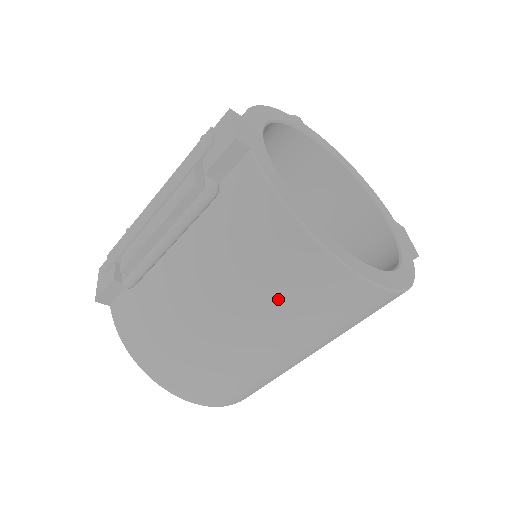
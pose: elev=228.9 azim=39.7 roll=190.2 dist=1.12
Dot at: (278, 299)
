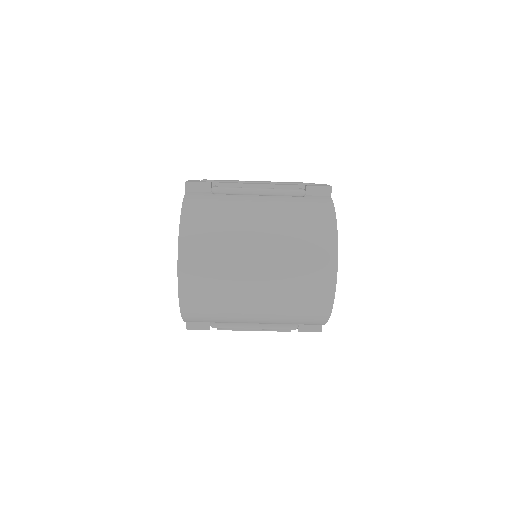
Dot at: (296, 245)
